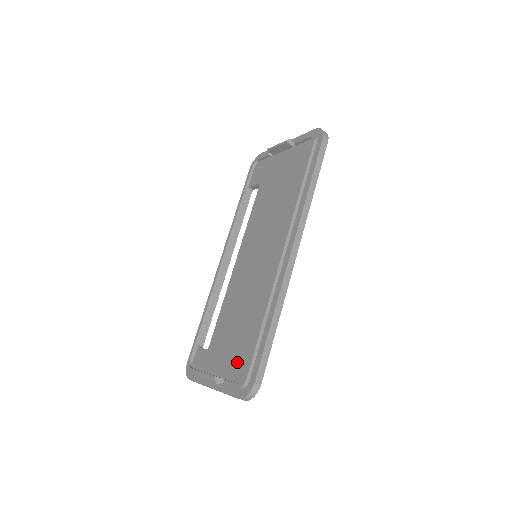
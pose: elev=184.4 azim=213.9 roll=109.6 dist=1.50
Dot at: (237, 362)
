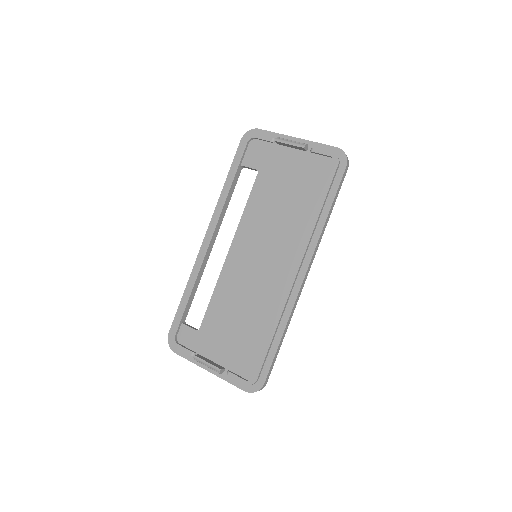
Dot at: (241, 358)
